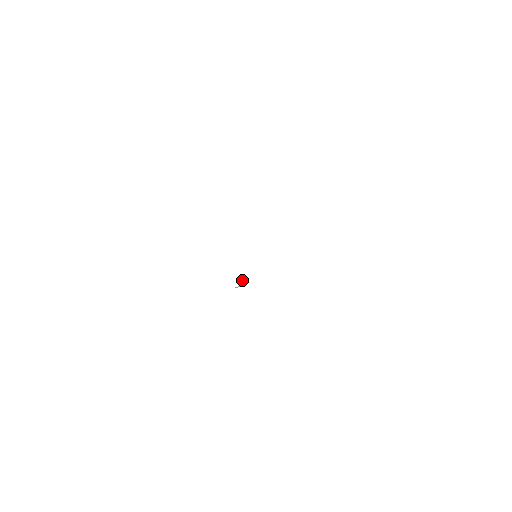
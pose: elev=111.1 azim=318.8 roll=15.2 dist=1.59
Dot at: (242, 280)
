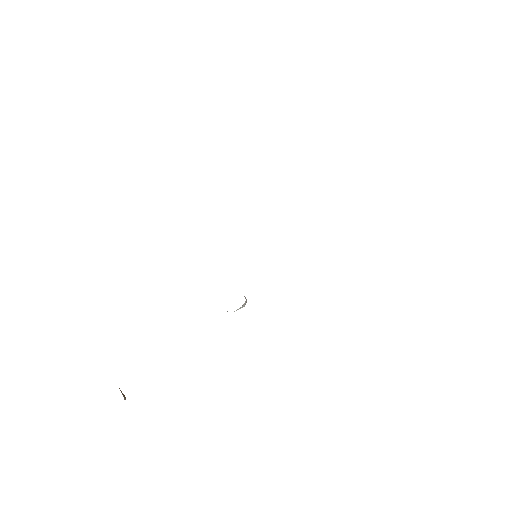
Dot at: (244, 296)
